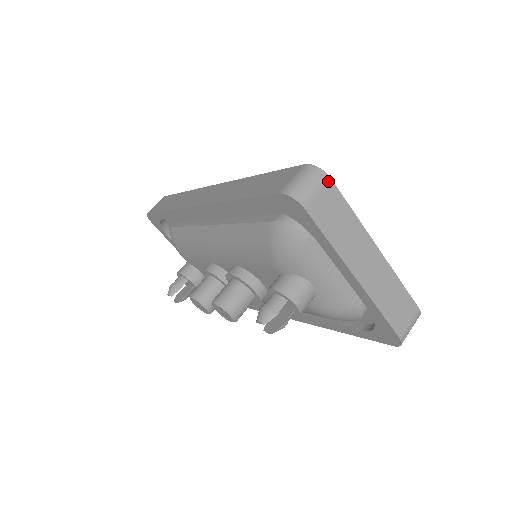
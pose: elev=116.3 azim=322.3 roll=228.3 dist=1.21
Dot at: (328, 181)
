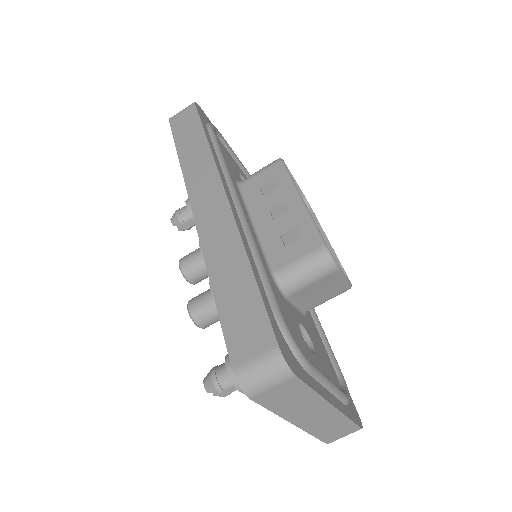
Dot at: (292, 378)
